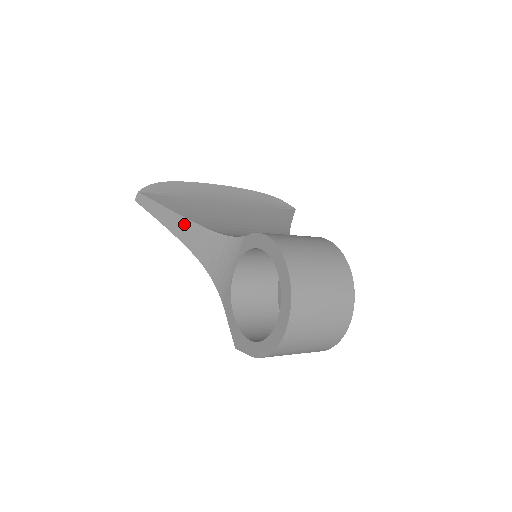
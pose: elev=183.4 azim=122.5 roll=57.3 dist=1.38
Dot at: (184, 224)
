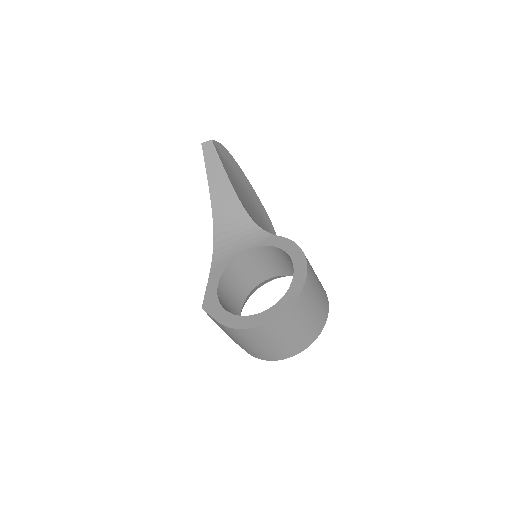
Dot at: (227, 191)
